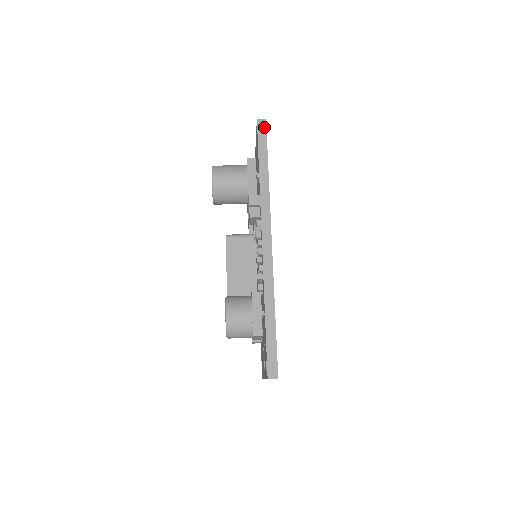
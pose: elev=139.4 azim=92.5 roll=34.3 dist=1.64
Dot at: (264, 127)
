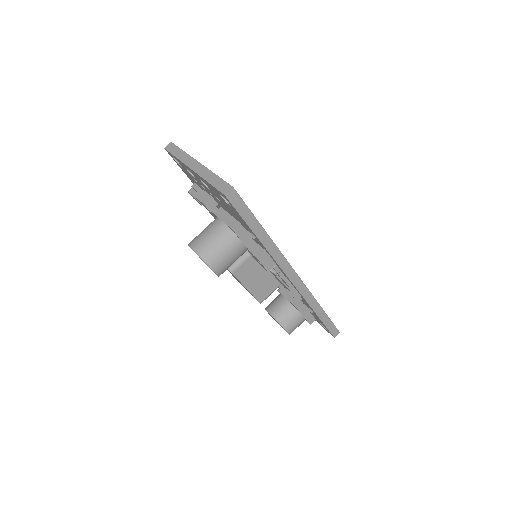
Dot at: (237, 197)
